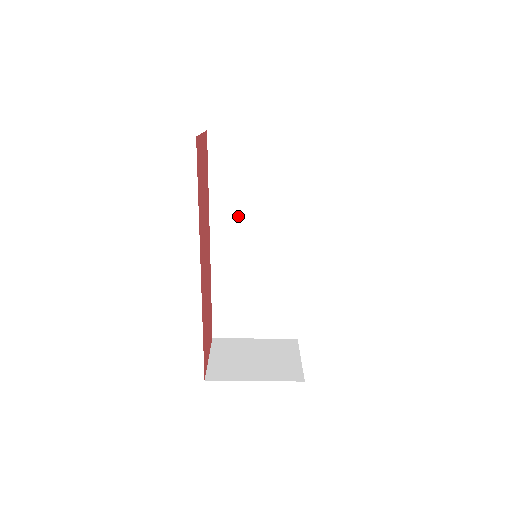
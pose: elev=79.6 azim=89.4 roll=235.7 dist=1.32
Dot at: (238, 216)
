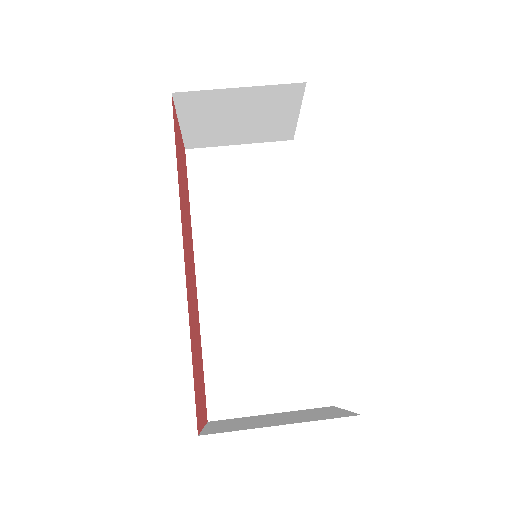
Dot at: (228, 238)
